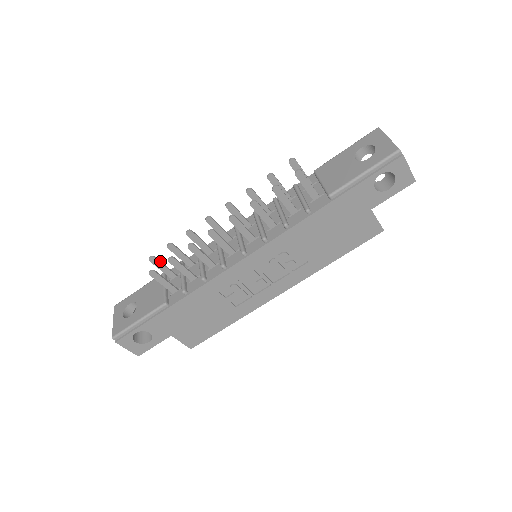
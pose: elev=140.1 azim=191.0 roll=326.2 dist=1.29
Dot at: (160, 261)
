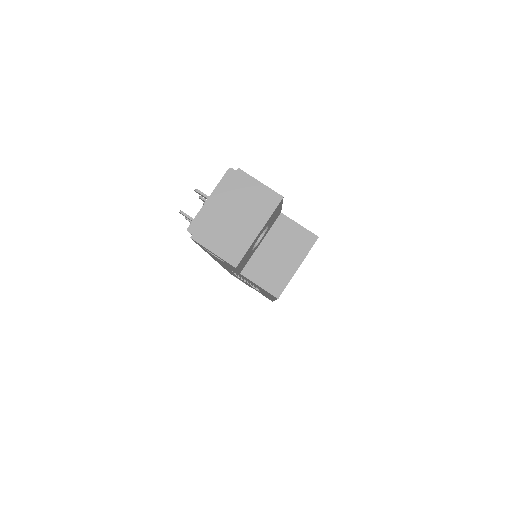
Dot at: occluded
